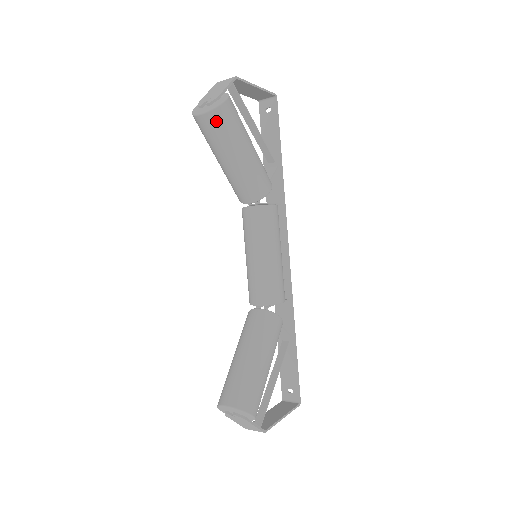
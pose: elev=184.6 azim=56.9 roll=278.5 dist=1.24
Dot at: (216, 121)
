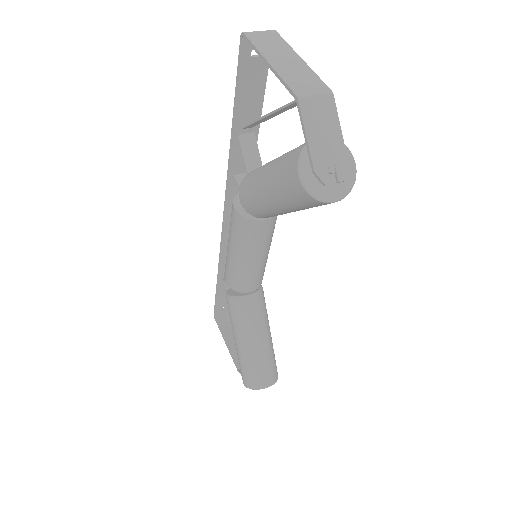
Dot at: occluded
